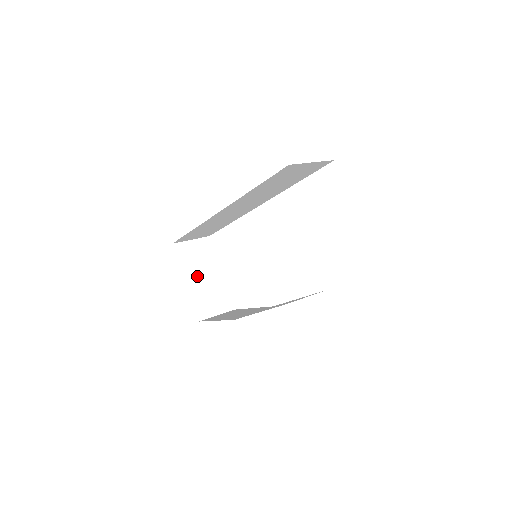
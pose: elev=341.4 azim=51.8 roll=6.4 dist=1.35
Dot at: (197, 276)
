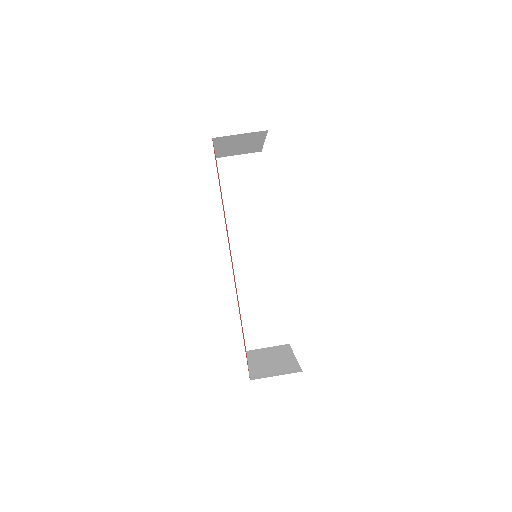
Dot at: (231, 146)
